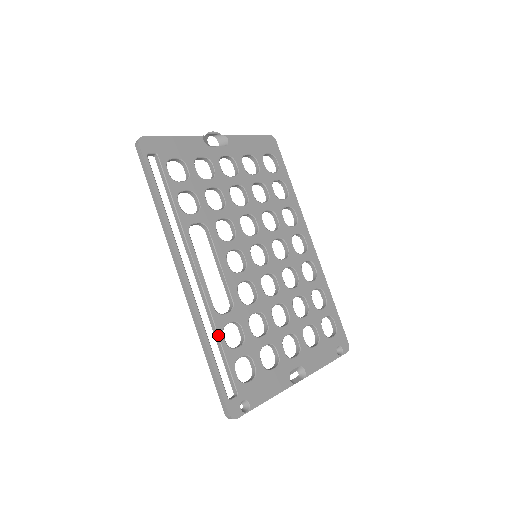
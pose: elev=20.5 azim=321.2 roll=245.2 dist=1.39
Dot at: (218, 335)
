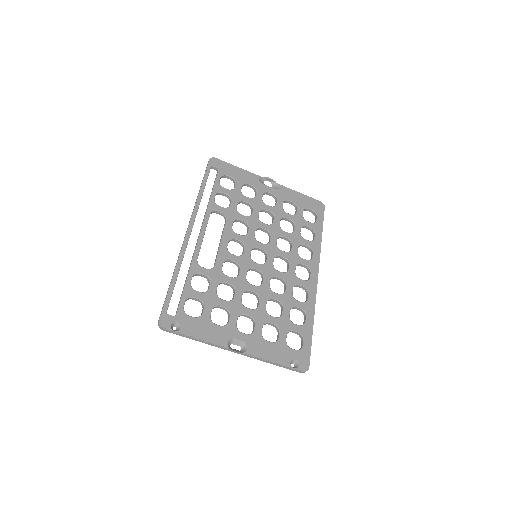
Dot at: (188, 274)
